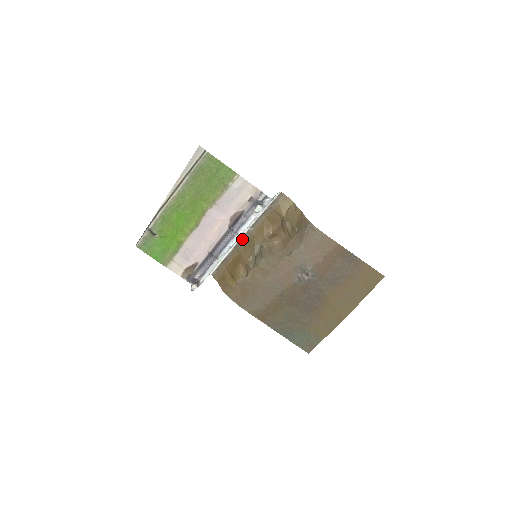
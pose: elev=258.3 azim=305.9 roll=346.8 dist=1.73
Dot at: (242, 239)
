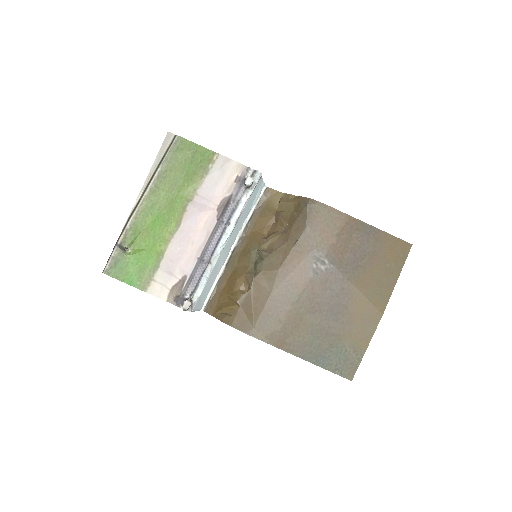
Dot at: (233, 253)
